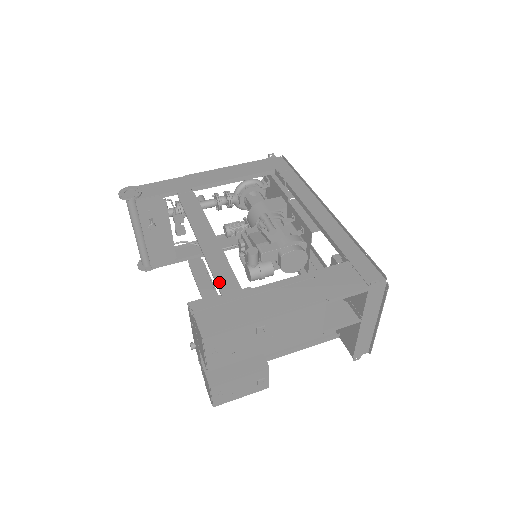
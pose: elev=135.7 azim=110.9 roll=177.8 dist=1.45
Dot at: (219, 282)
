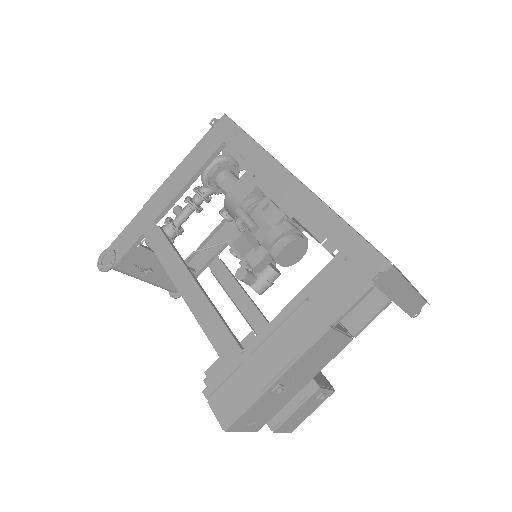
Dot at: (217, 348)
